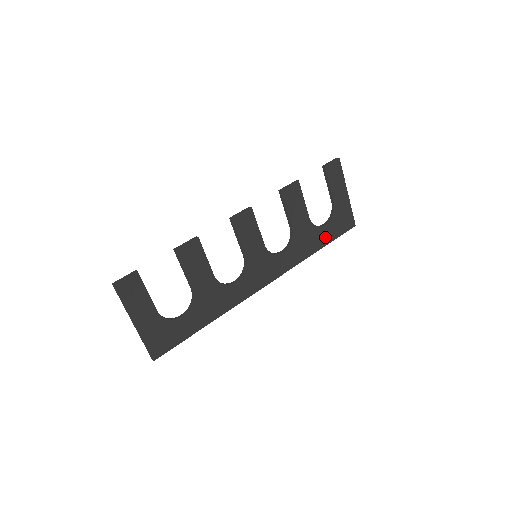
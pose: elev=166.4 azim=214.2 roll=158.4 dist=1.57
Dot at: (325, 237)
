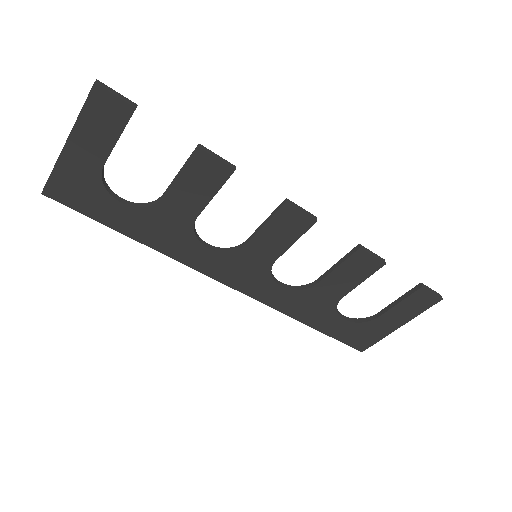
Dot at: (328, 325)
